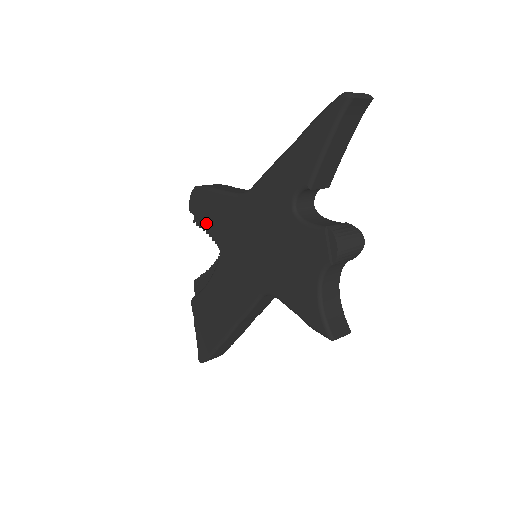
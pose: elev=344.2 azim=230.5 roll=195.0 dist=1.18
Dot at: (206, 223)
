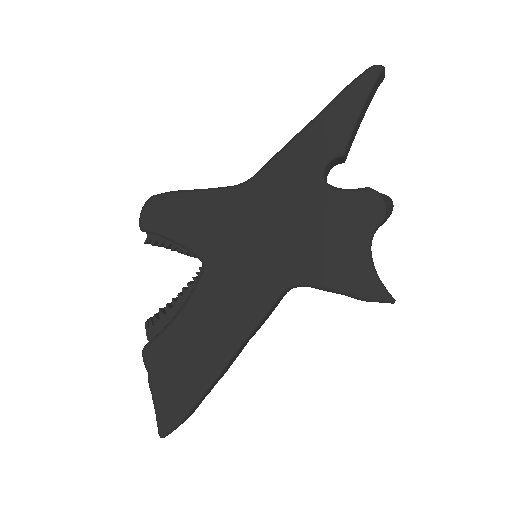
Dot at: (176, 234)
